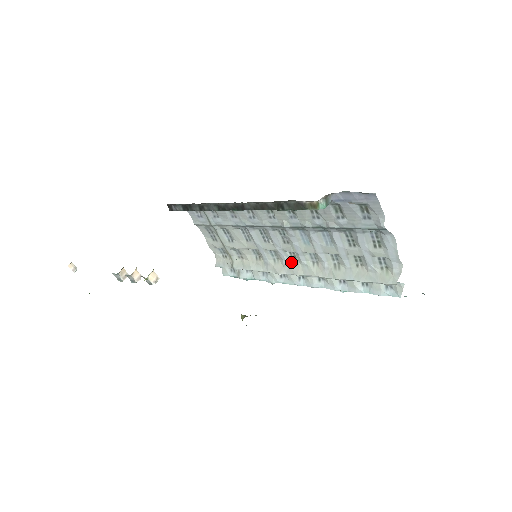
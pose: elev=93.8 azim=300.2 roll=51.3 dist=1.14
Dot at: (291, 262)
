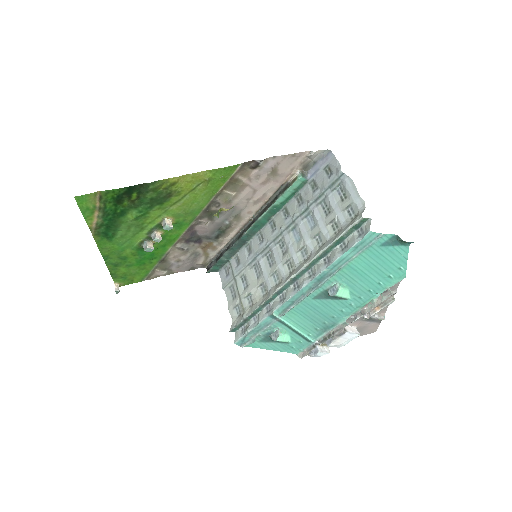
Dot at: (288, 274)
